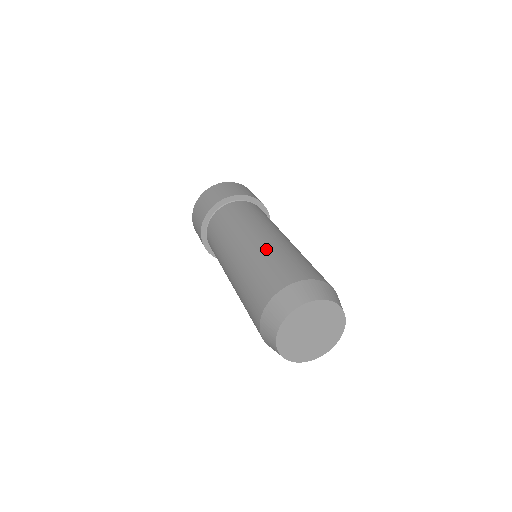
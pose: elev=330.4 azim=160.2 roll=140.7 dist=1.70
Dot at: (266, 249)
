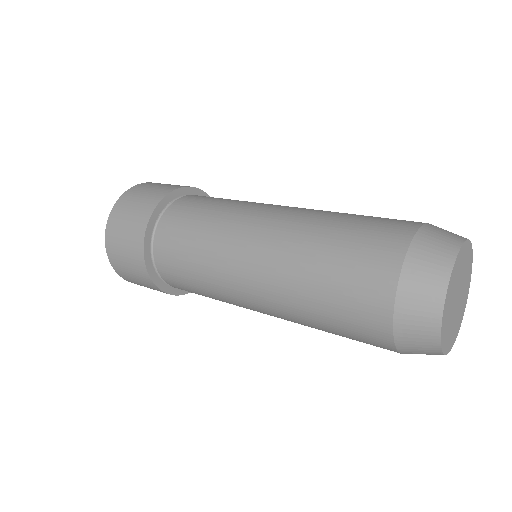
Dot at: (310, 222)
